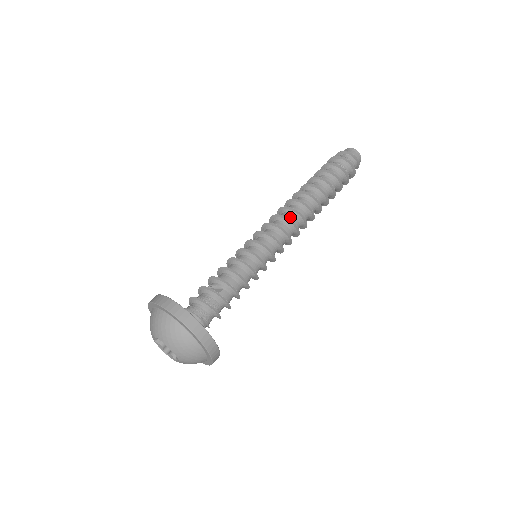
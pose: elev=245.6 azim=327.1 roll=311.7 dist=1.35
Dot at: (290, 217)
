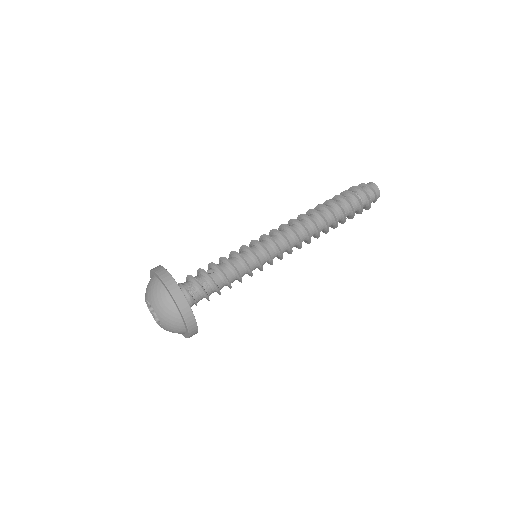
Dot at: (293, 227)
